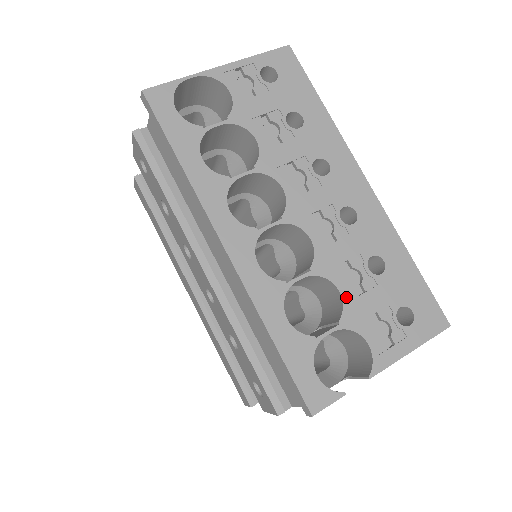
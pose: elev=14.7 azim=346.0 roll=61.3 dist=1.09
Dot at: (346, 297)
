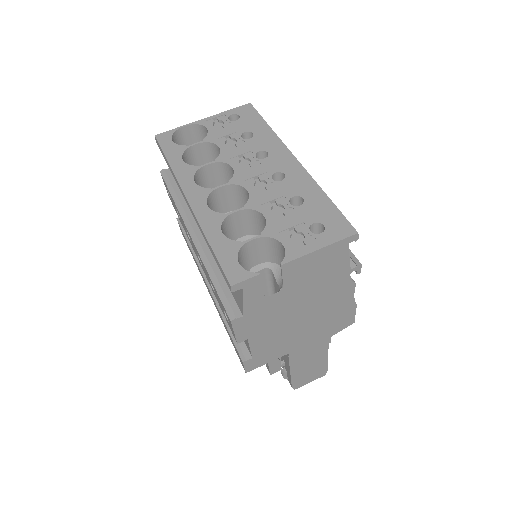
Dot at: (269, 219)
